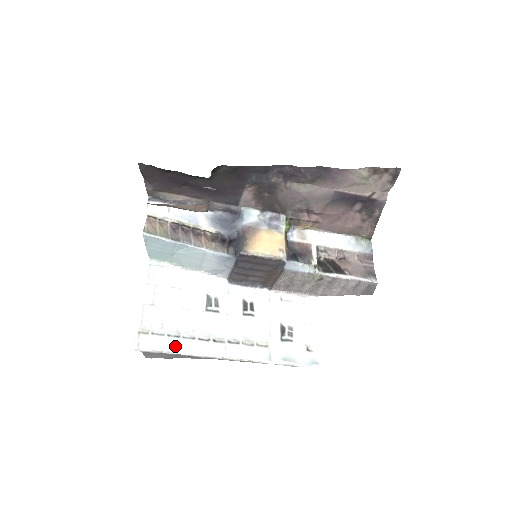
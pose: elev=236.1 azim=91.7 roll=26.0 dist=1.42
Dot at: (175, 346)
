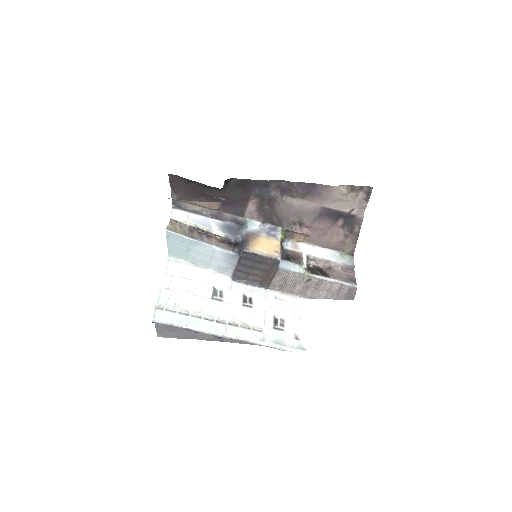
Dot at: (184, 321)
